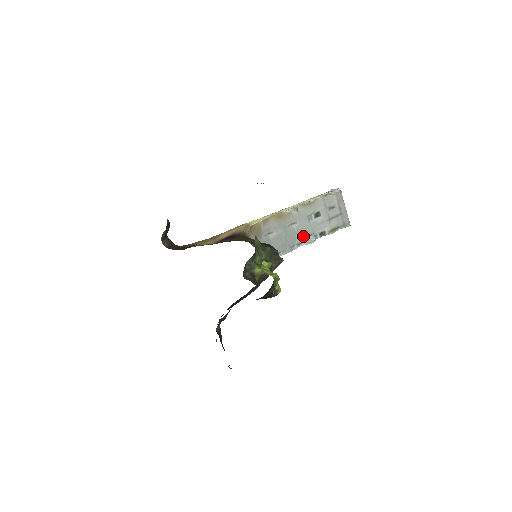
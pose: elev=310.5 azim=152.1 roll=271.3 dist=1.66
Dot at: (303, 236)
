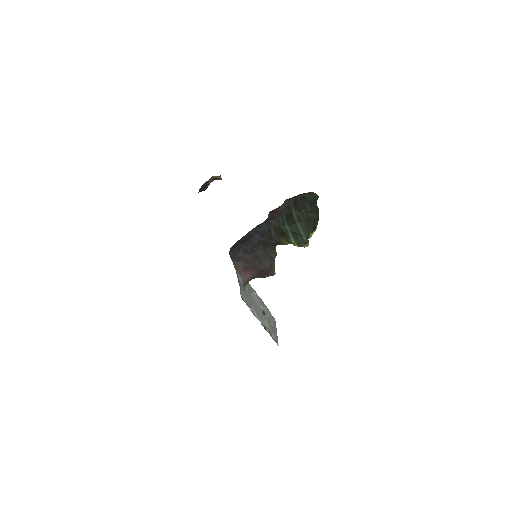
Dot at: (256, 311)
